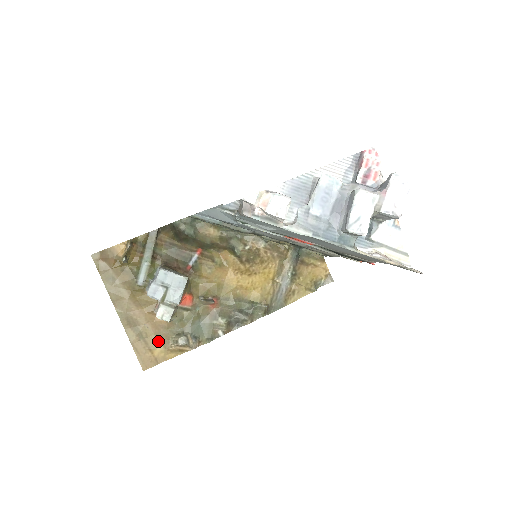
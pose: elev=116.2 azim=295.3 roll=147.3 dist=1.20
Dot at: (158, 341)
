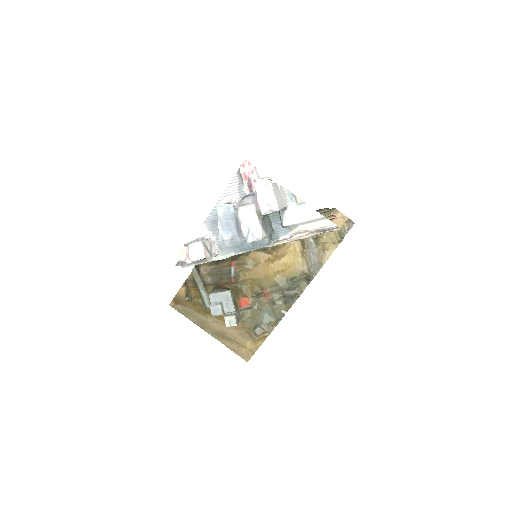
Dot at: (244, 338)
